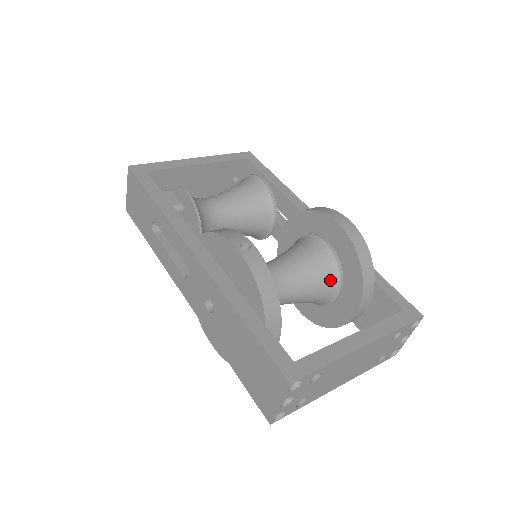
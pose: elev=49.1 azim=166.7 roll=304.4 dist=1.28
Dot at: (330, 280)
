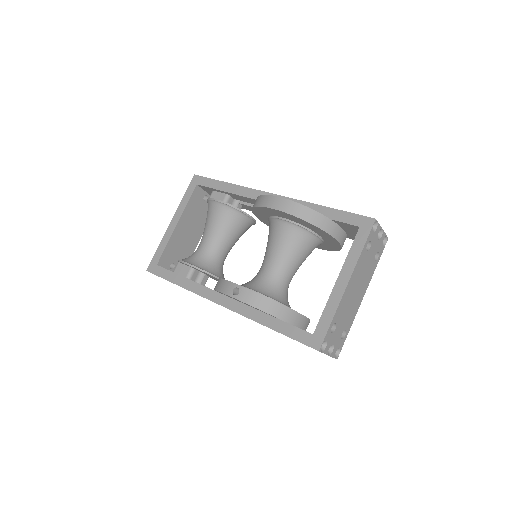
Dot at: (306, 239)
